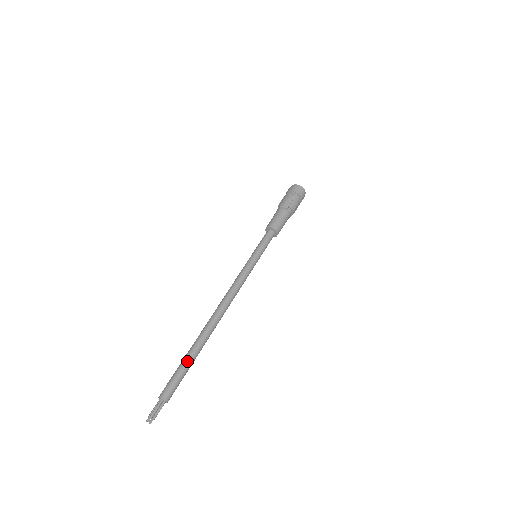
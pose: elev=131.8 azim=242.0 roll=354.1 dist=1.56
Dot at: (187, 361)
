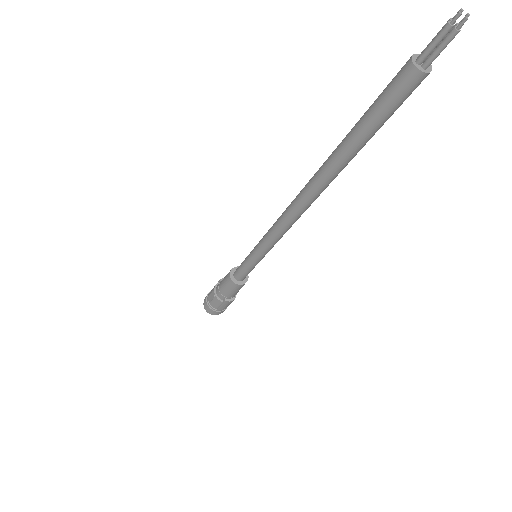
Dot at: occluded
